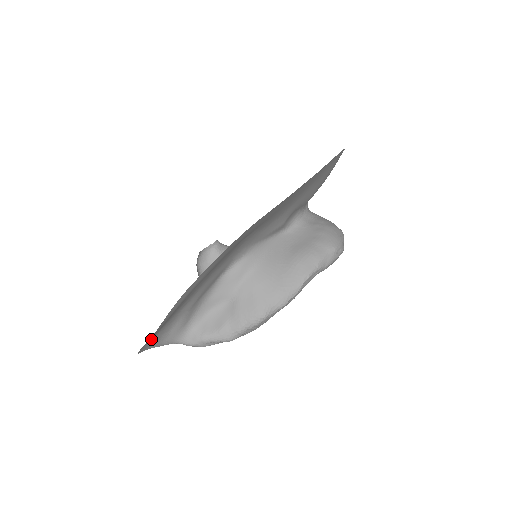
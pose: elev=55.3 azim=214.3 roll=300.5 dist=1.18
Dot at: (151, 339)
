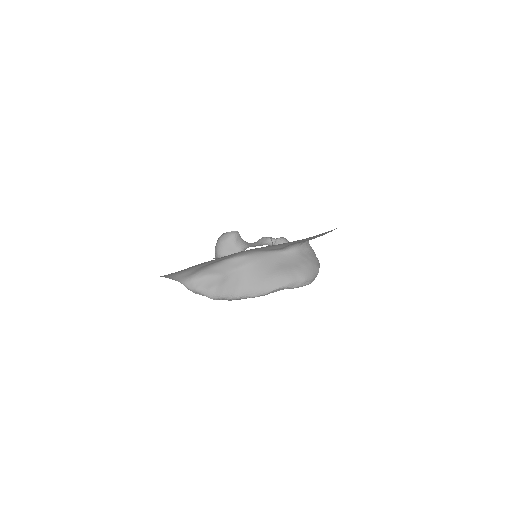
Dot at: occluded
